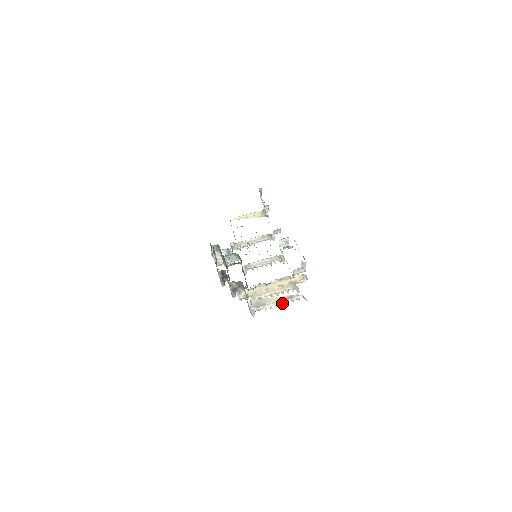
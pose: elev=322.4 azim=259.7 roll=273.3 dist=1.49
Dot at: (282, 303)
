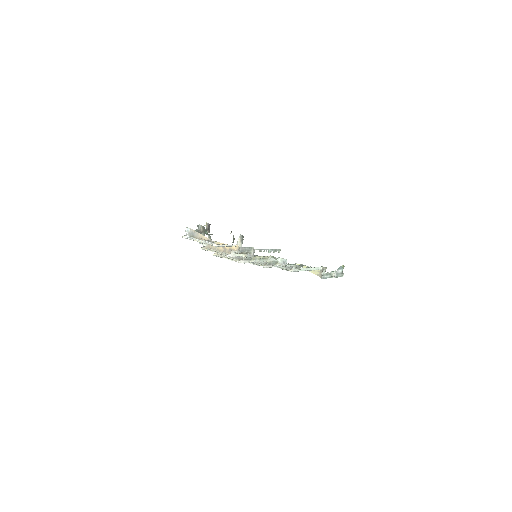
Dot at: (202, 241)
